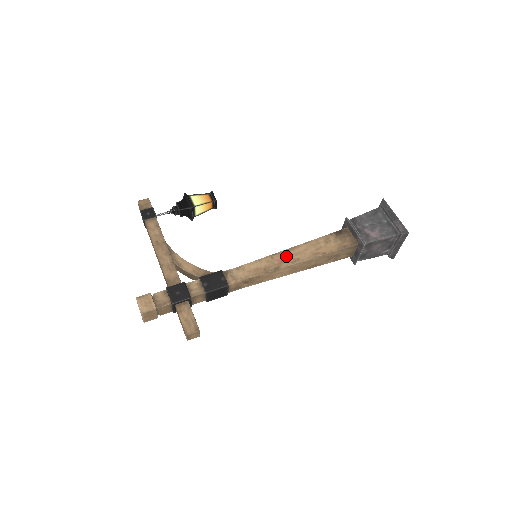
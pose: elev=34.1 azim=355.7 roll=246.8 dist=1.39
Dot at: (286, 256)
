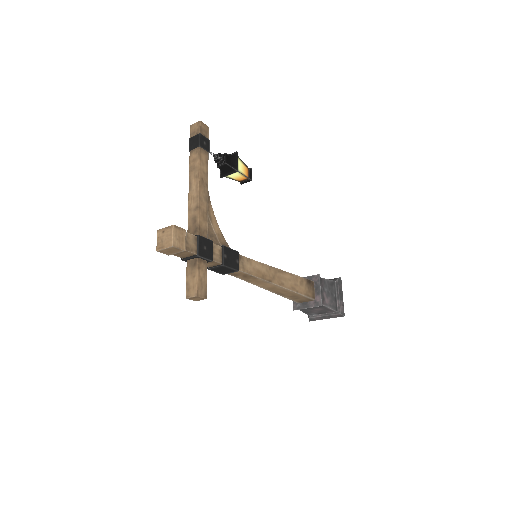
Dot at: (278, 275)
